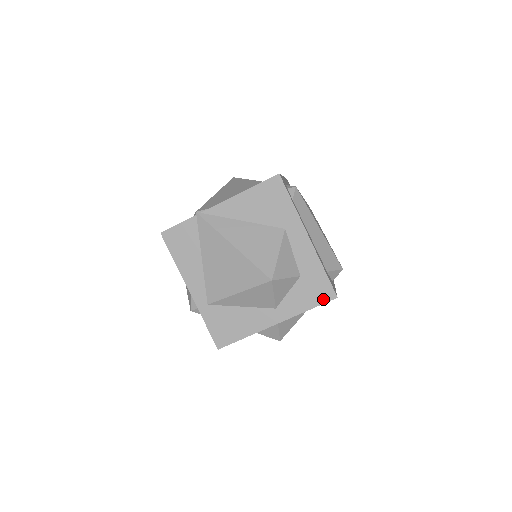
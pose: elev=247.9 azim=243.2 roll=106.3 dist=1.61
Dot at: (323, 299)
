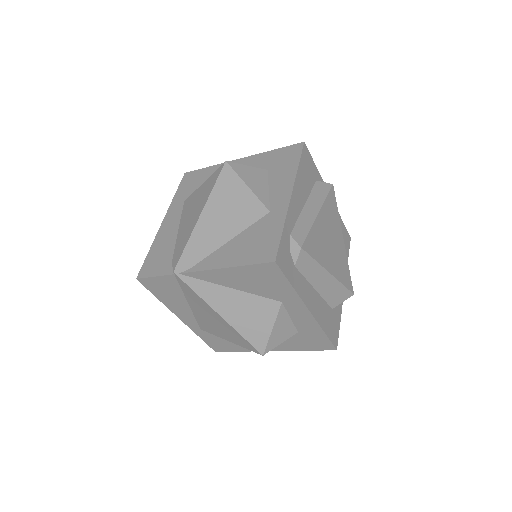
Dot at: (321, 348)
